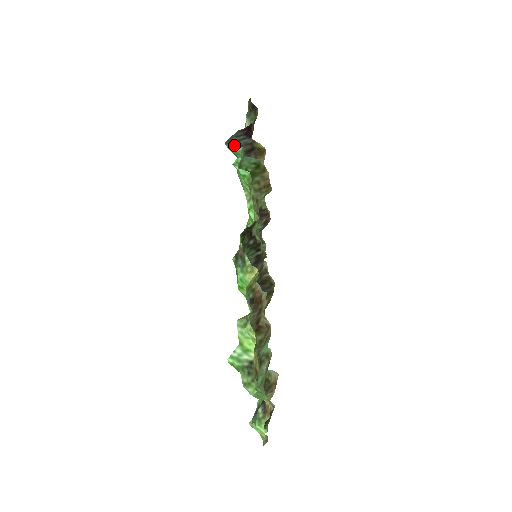
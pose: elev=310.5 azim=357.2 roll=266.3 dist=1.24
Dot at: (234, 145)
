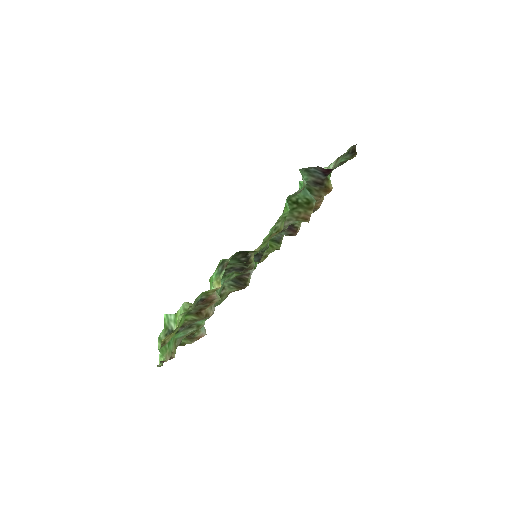
Dot at: occluded
